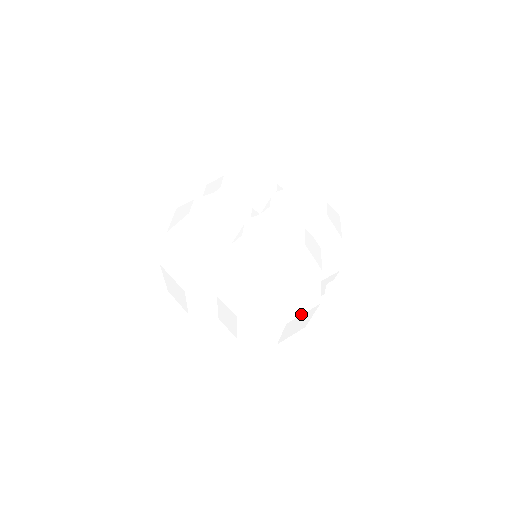
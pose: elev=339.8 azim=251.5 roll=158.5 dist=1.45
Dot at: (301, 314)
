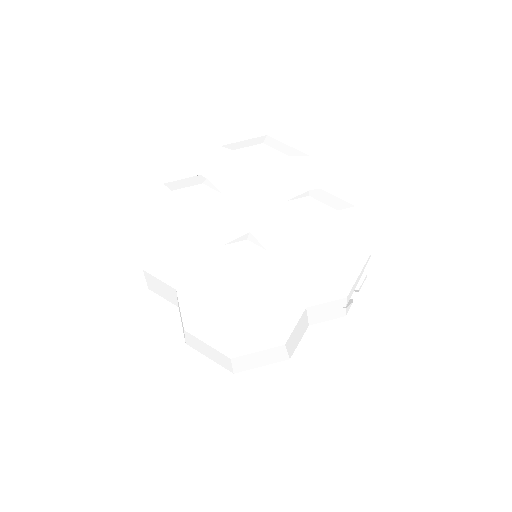
Dot at: (257, 367)
